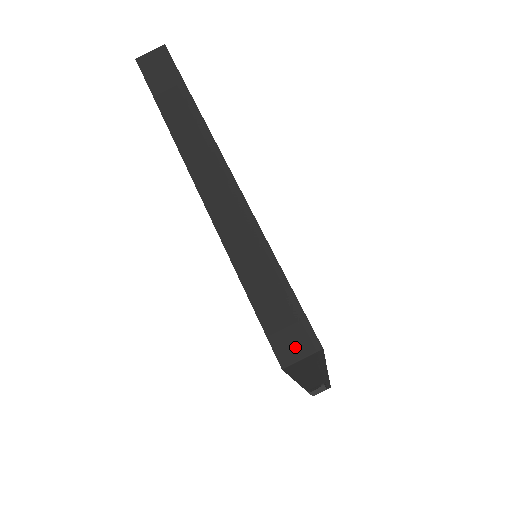
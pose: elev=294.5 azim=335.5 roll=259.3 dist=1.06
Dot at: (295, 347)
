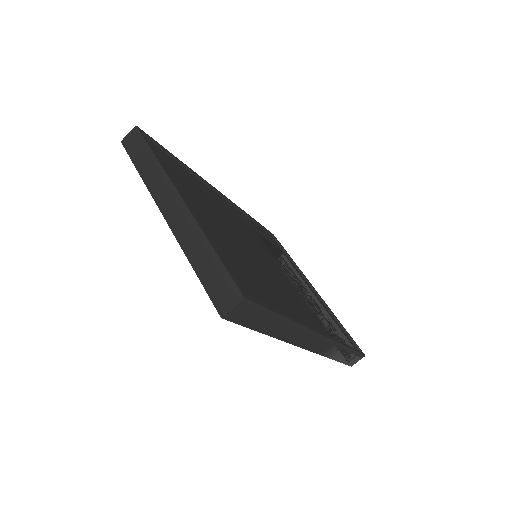
Dot at: (228, 301)
